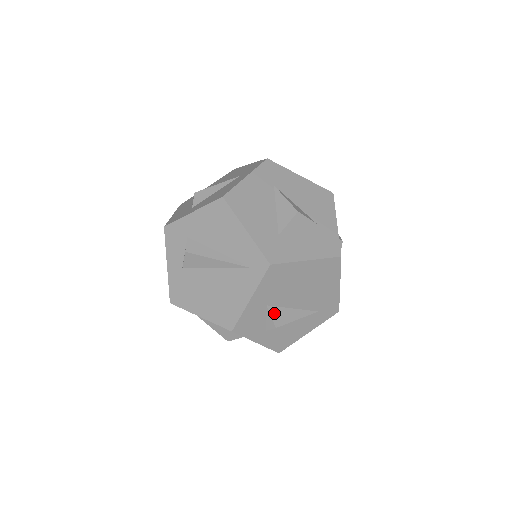
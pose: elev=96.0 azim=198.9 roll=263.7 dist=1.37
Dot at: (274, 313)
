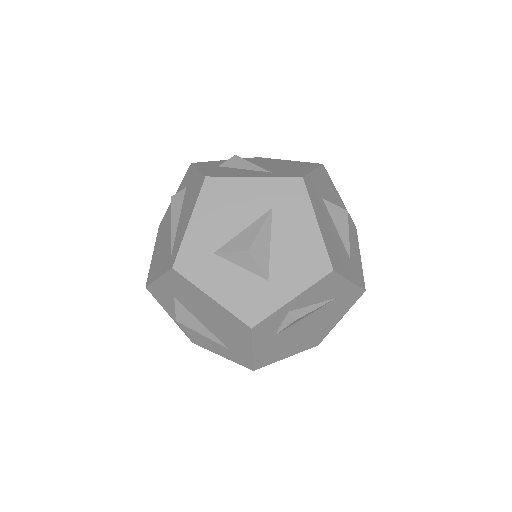
Dot at: (180, 309)
